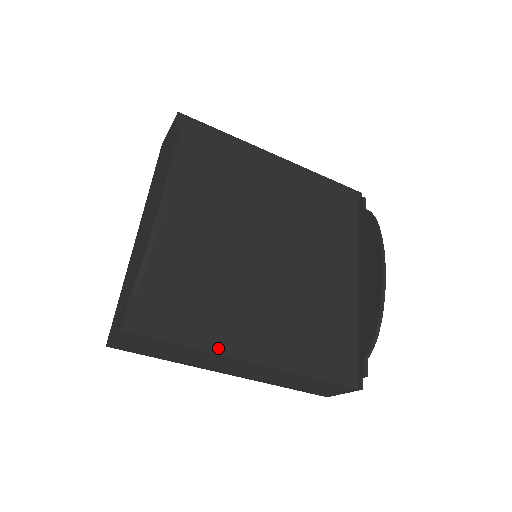
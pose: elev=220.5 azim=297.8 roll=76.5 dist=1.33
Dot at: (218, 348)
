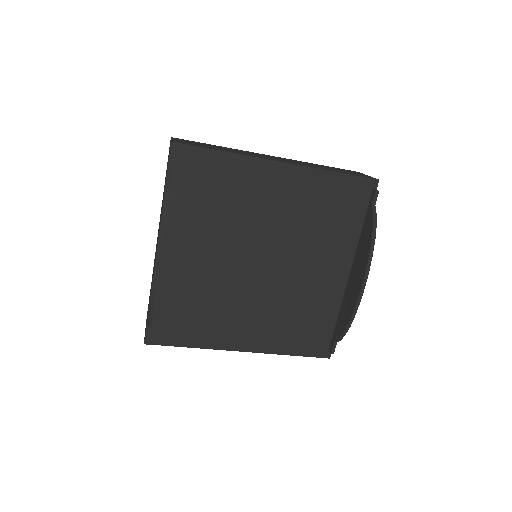
Dot at: (214, 346)
